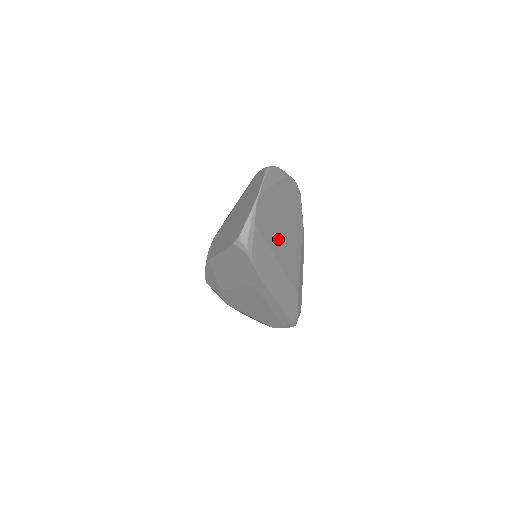
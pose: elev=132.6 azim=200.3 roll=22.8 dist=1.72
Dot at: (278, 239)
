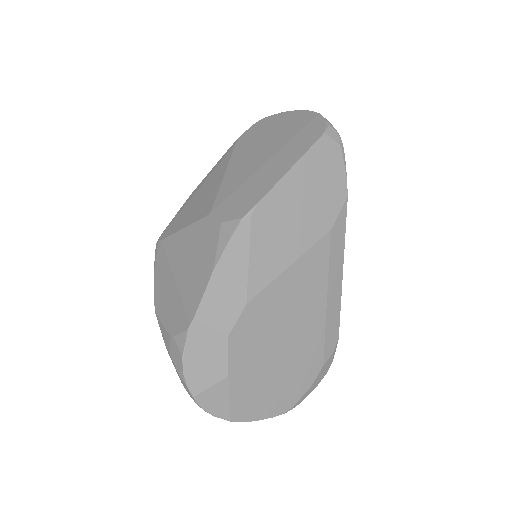
Dot at: occluded
